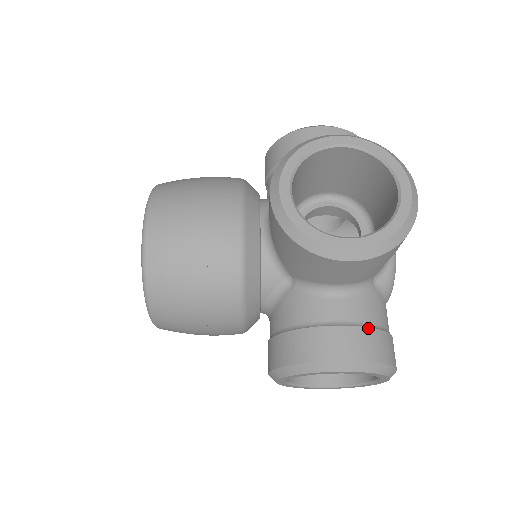
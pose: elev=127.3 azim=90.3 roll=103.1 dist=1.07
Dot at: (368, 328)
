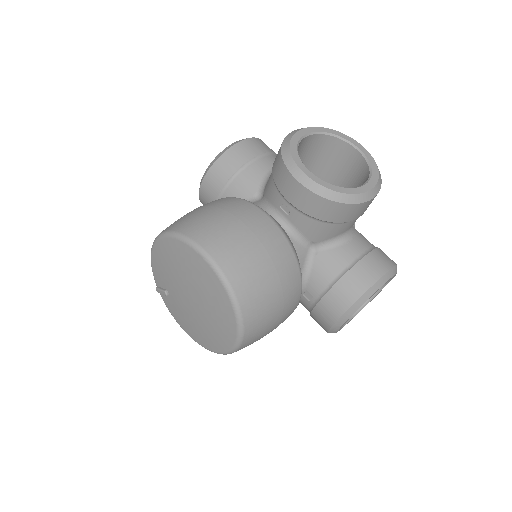
Dot at: (377, 248)
